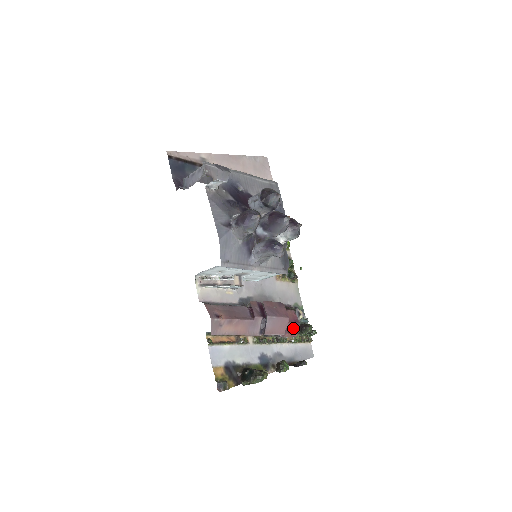
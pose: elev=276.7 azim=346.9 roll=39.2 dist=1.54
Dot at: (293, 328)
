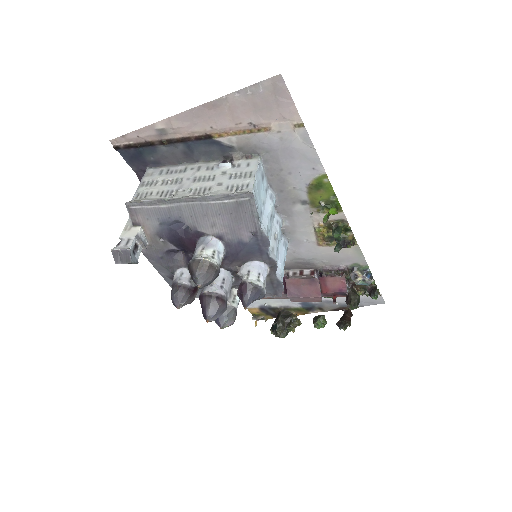
Dot at: (338, 294)
